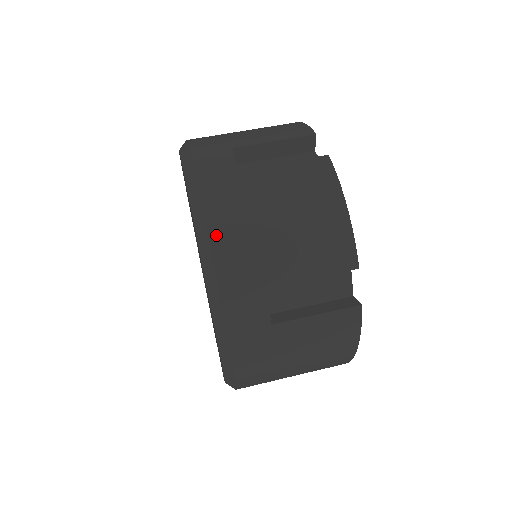
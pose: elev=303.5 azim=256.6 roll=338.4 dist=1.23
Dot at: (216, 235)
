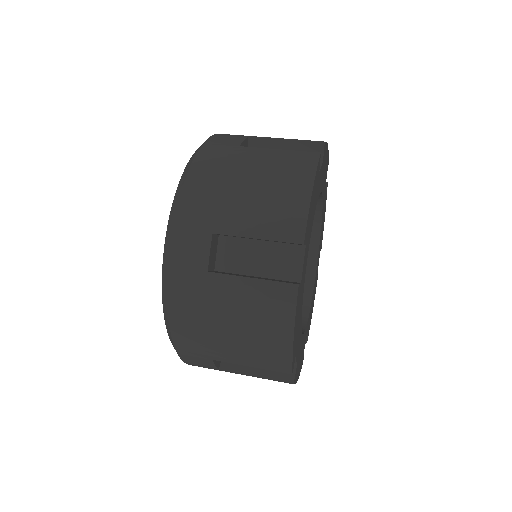
Dot at: (191, 180)
